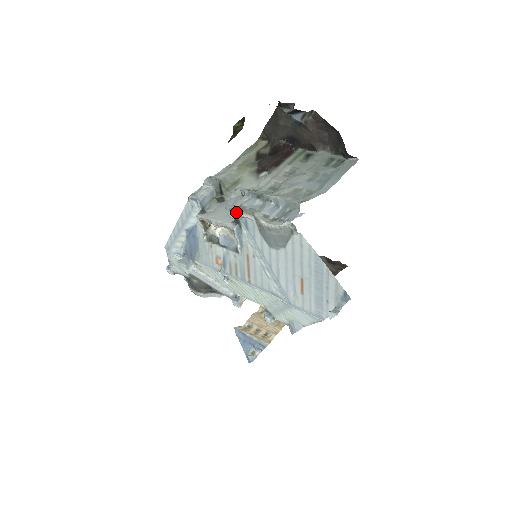
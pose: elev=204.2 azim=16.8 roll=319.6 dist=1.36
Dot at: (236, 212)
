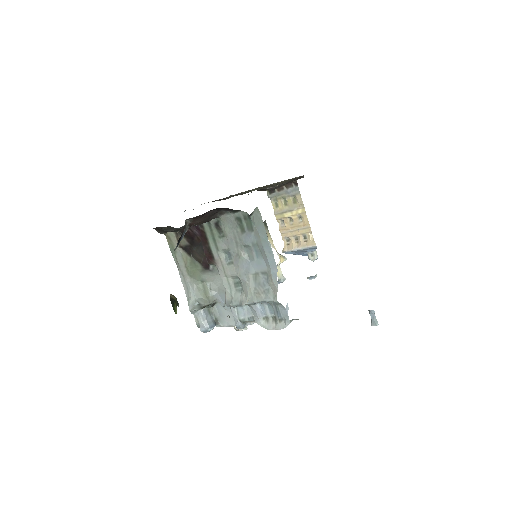
Dot at: (243, 326)
